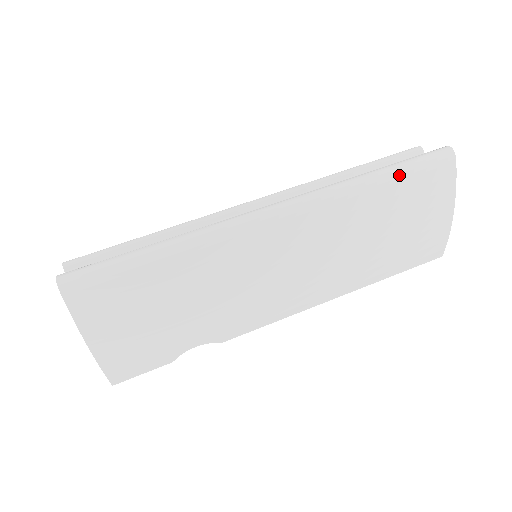
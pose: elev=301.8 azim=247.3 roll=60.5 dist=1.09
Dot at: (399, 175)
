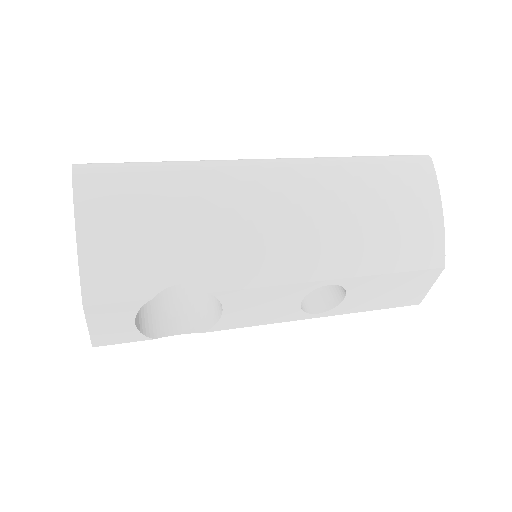
Dot at: (381, 160)
